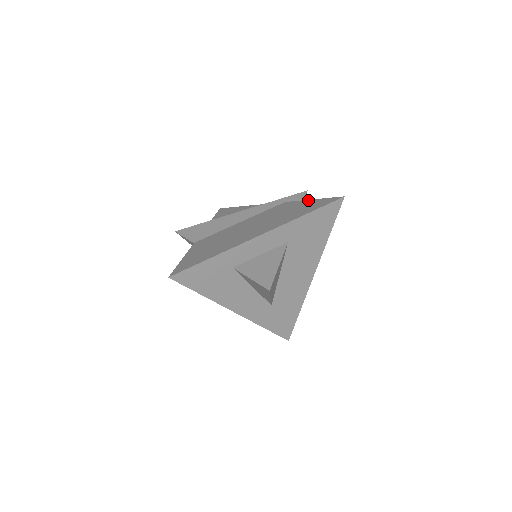
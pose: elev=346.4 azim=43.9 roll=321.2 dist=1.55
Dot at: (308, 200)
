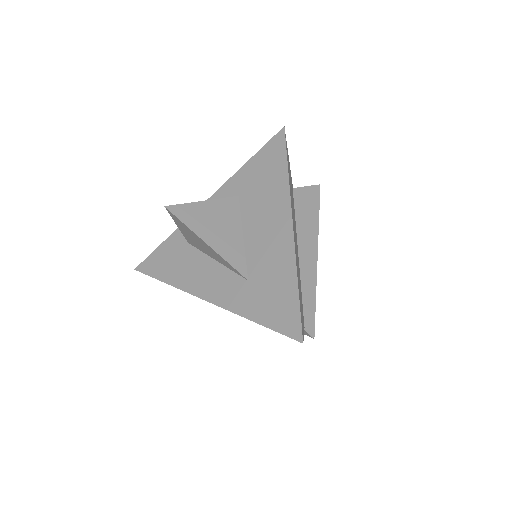
Dot at: occluded
